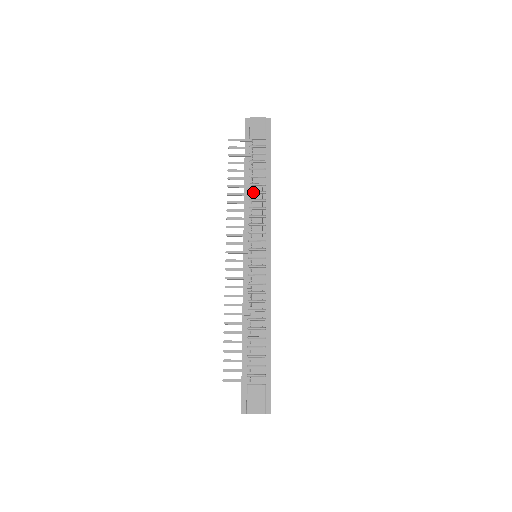
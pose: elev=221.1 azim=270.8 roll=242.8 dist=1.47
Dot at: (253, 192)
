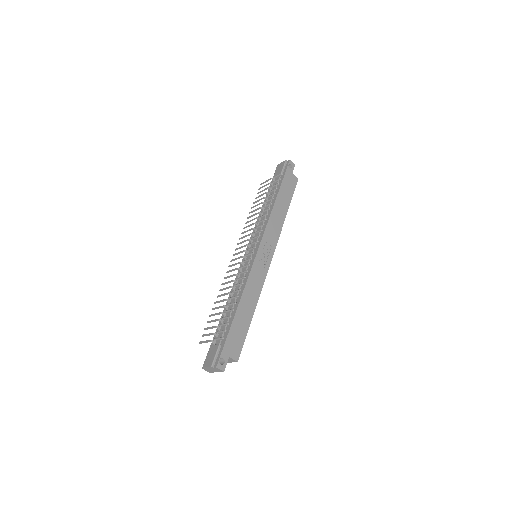
Dot at: (263, 211)
